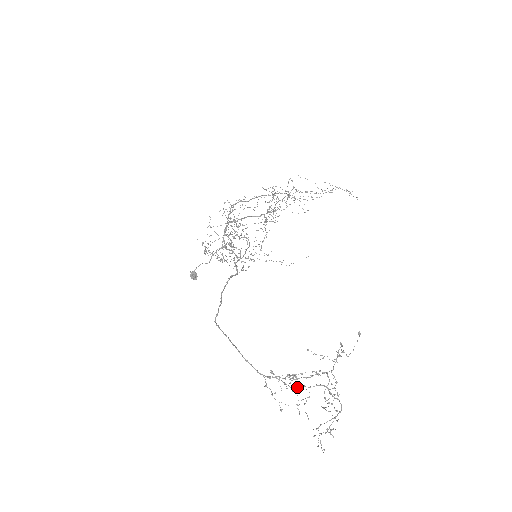
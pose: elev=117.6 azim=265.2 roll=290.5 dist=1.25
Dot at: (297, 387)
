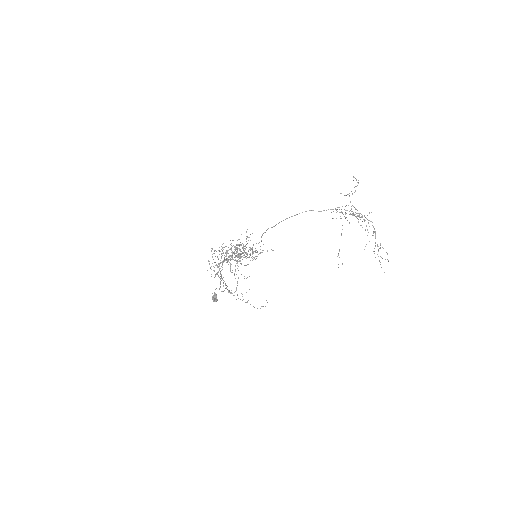
Dot at: (351, 214)
